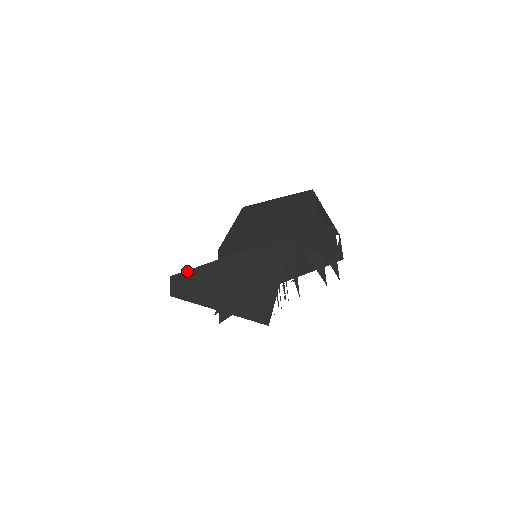
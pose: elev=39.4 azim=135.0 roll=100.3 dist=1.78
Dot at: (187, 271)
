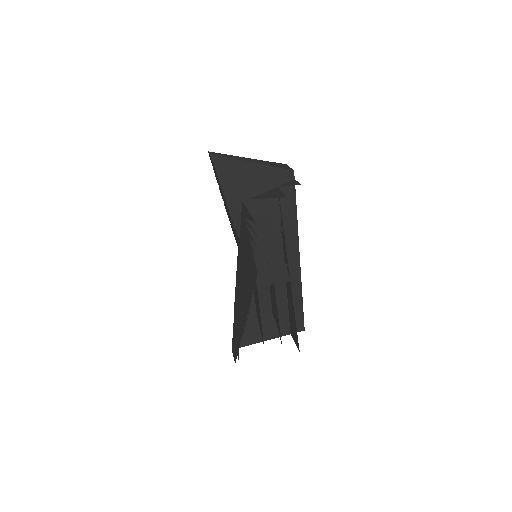
Dot at: (233, 330)
